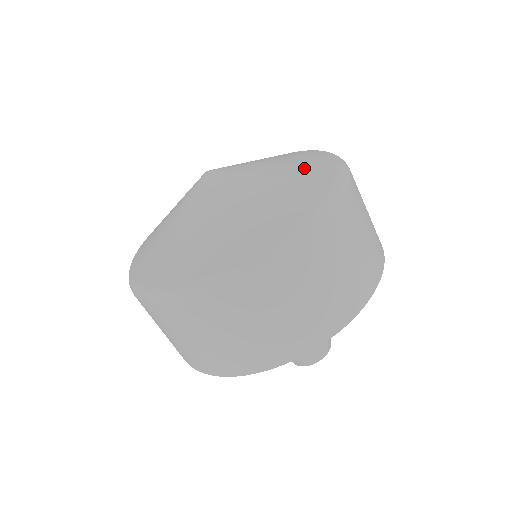
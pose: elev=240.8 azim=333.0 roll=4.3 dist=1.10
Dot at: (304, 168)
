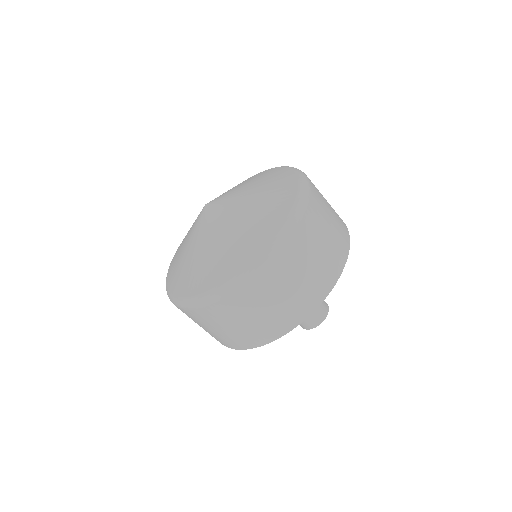
Dot at: (269, 176)
